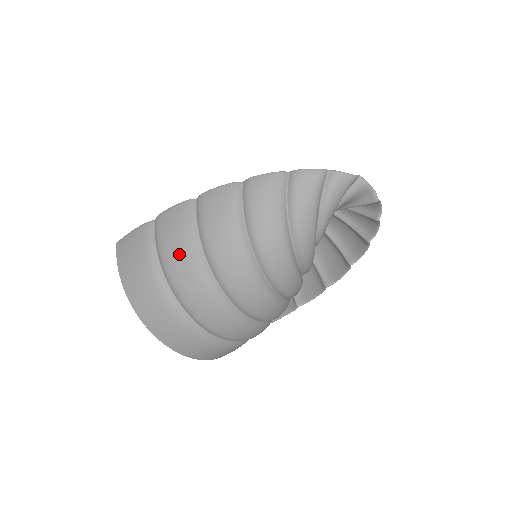
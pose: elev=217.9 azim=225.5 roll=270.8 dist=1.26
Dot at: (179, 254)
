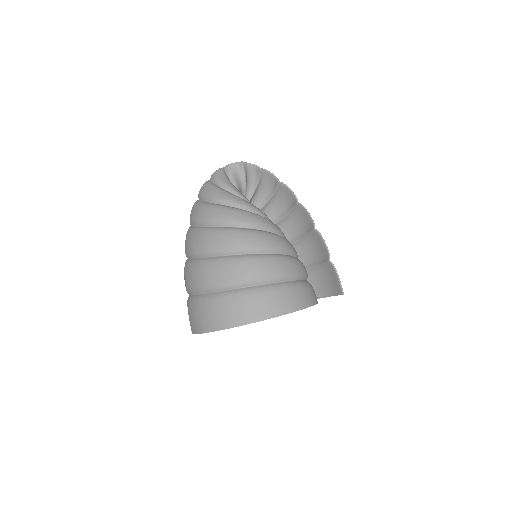
Dot at: (197, 274)
